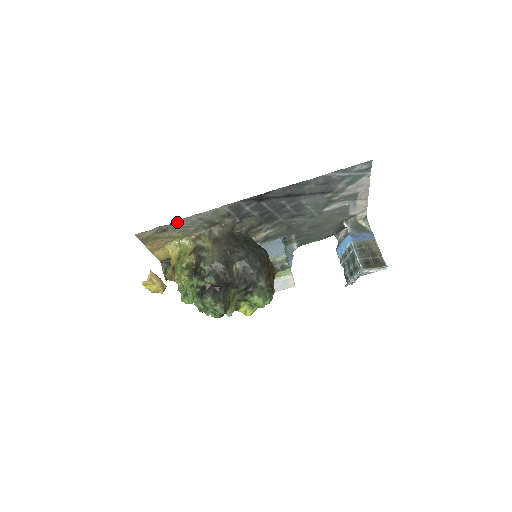
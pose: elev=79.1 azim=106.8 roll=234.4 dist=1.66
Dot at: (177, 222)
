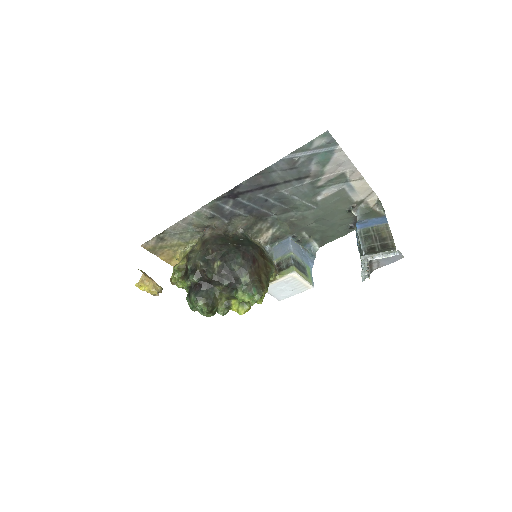
Dot at: (170, 229)
